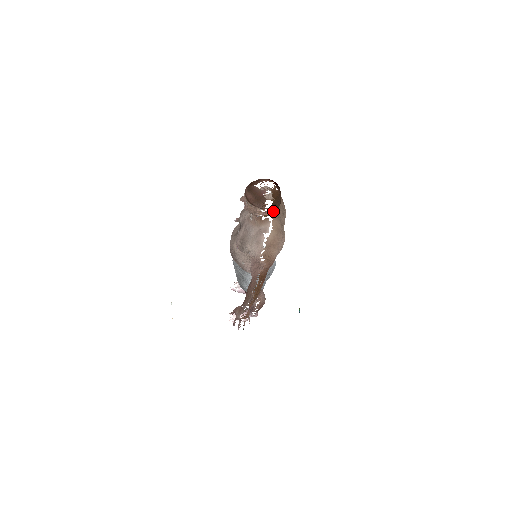
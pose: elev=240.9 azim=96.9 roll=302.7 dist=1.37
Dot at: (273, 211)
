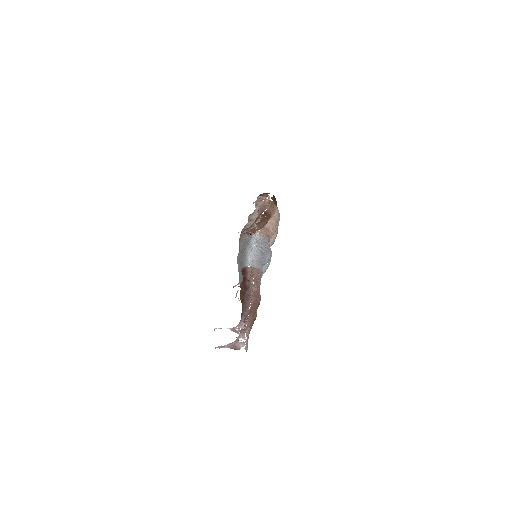
Dot at: occluded
